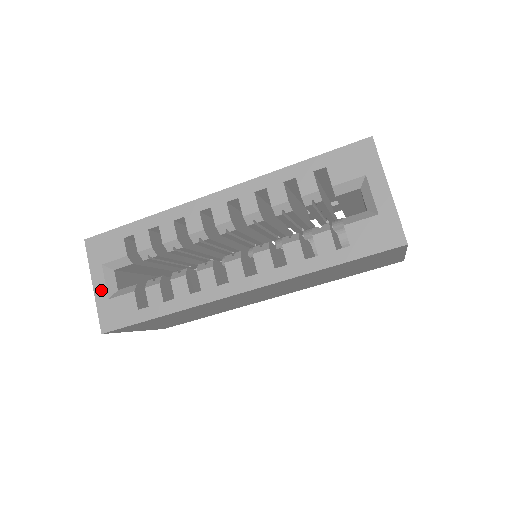
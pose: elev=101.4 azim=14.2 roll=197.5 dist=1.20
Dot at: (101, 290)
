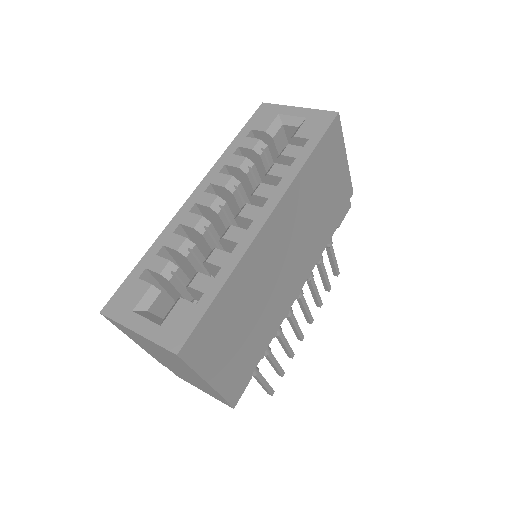
Dot at: (147, 327)
